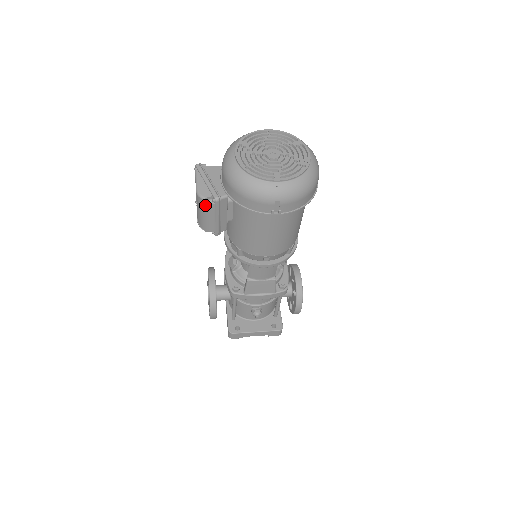
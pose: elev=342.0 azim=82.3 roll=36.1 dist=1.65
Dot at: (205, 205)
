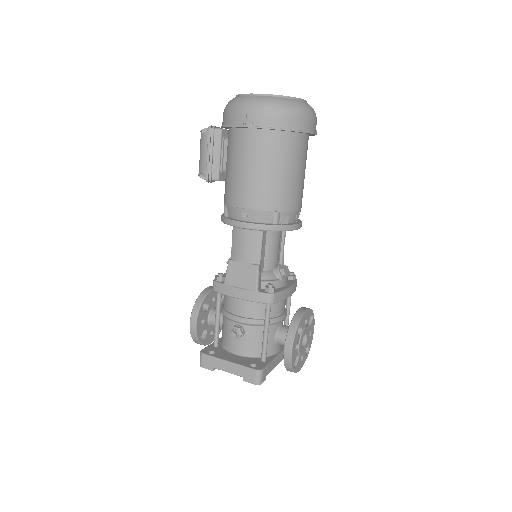
Dot at: (202, 137)
